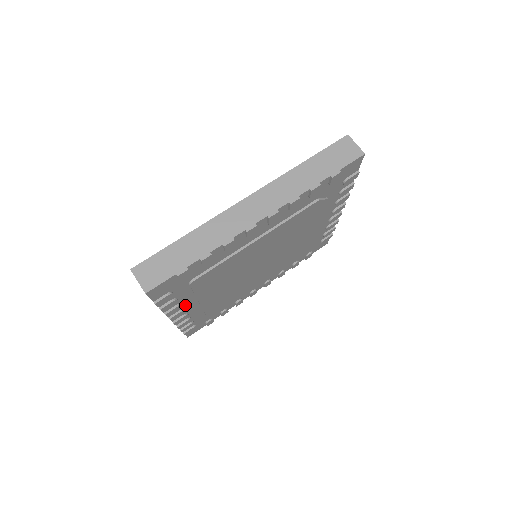
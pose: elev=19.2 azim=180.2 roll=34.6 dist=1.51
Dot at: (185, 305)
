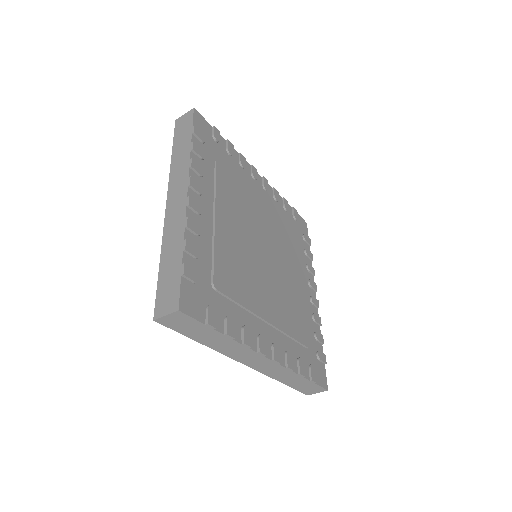
Dot at: (254, 330)
